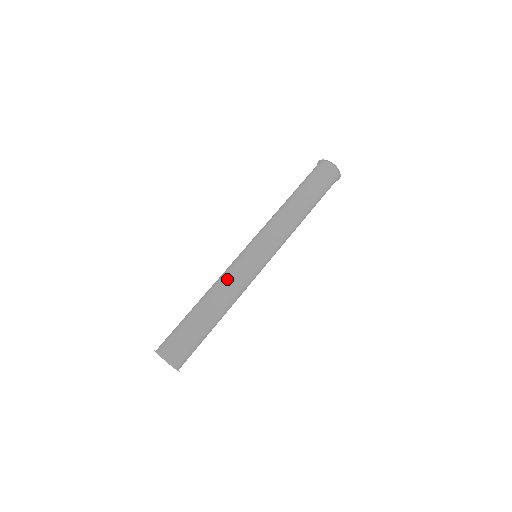
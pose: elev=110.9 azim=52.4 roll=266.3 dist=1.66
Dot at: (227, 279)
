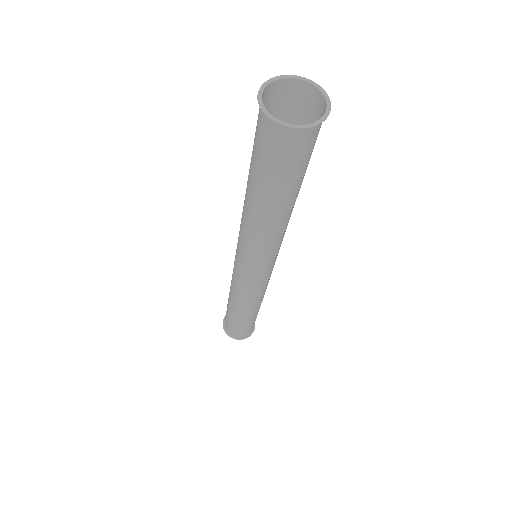
Dot at: occluded
